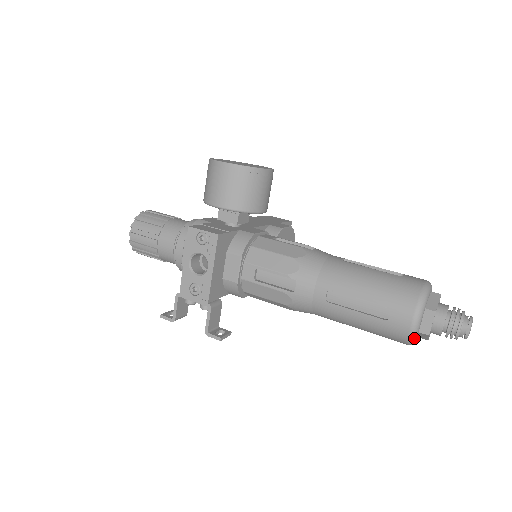
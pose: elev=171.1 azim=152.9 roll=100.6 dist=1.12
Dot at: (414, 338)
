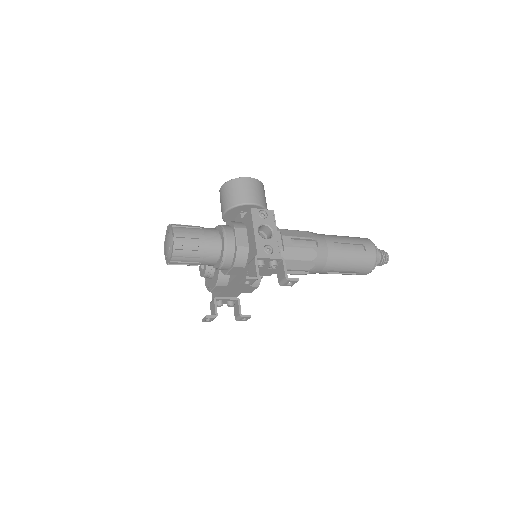
Dot at: occluded
